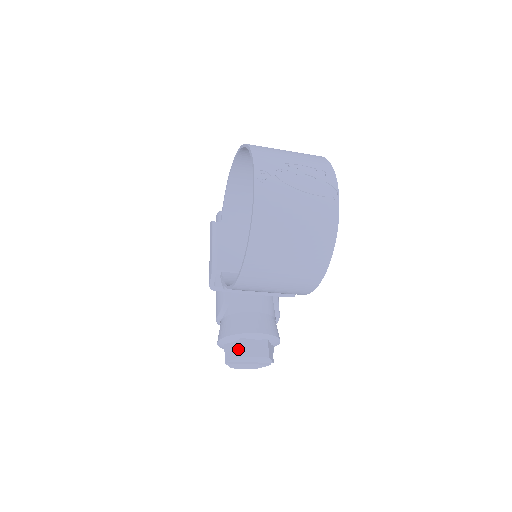
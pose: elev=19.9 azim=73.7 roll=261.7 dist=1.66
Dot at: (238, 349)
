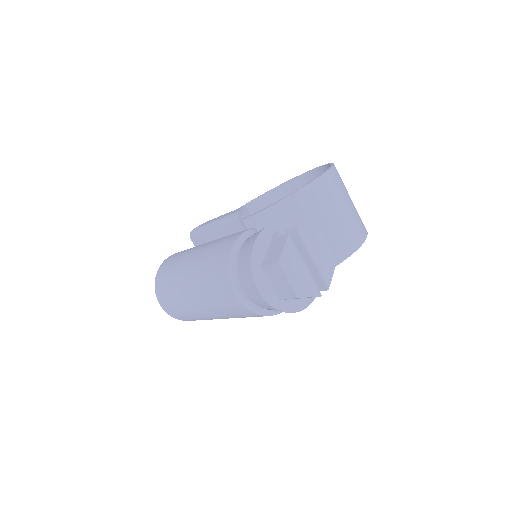
Dot at: occluded
